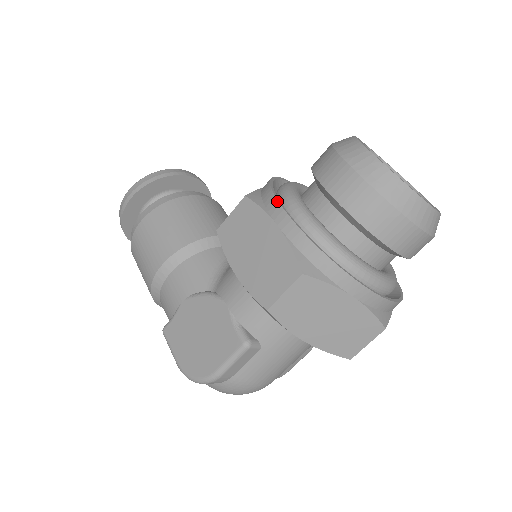
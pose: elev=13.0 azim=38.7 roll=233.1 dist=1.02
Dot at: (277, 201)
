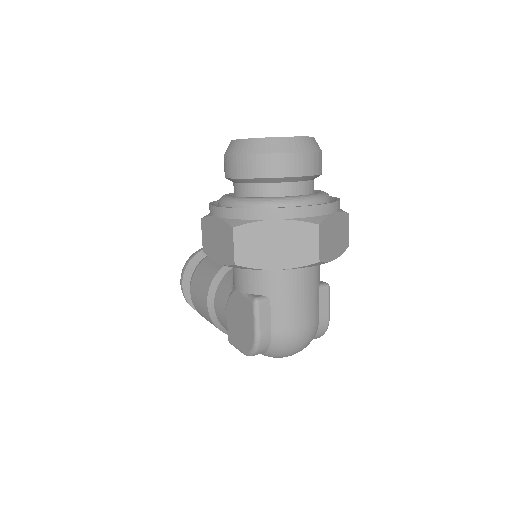
Dot at: (210, 206)
